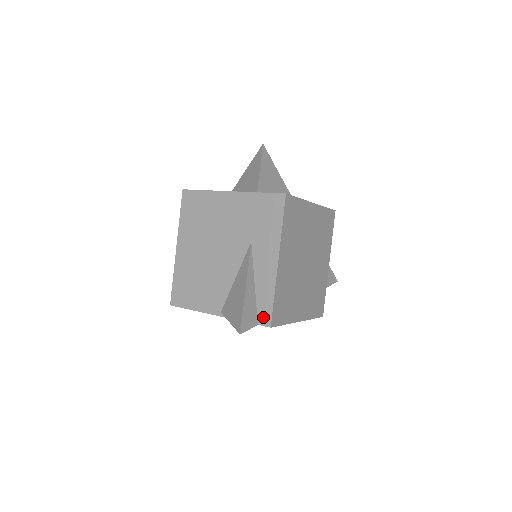
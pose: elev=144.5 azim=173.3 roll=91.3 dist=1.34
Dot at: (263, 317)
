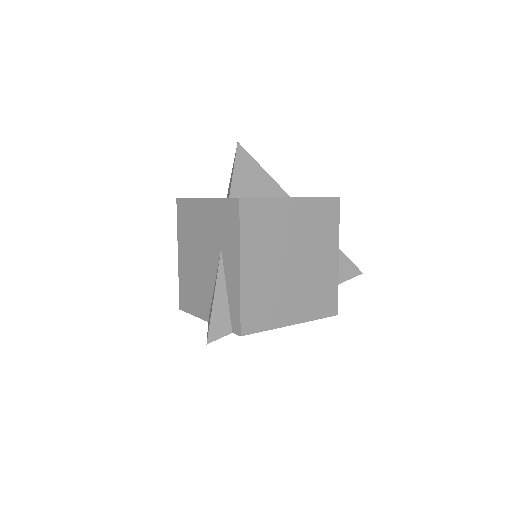
Dot at: (235, 325)
